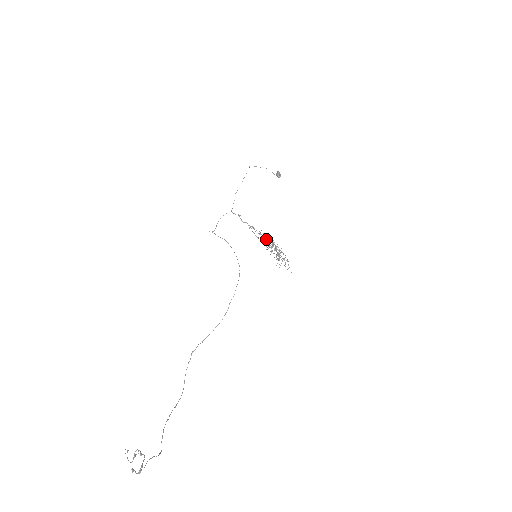
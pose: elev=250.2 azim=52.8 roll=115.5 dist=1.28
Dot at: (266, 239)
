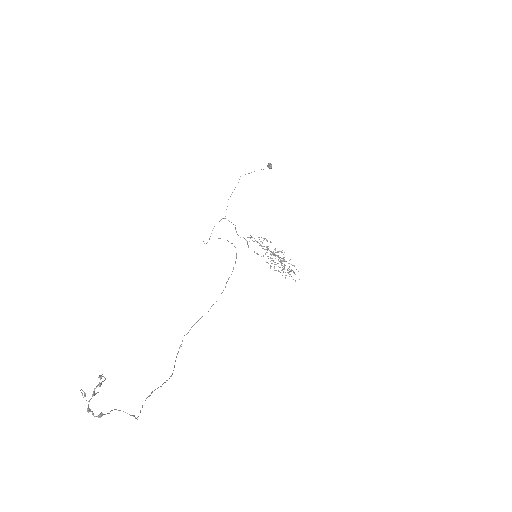
Dot at: (267, 250)
